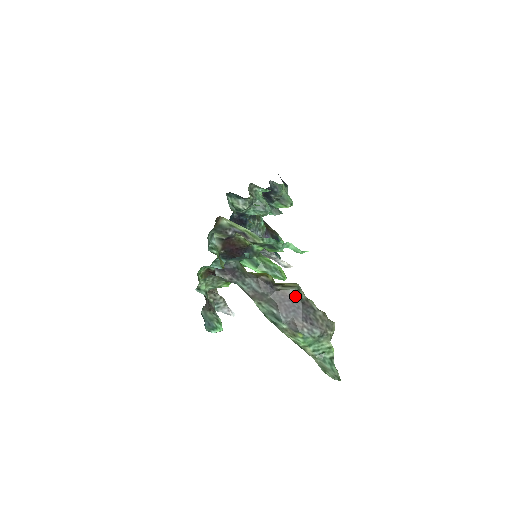
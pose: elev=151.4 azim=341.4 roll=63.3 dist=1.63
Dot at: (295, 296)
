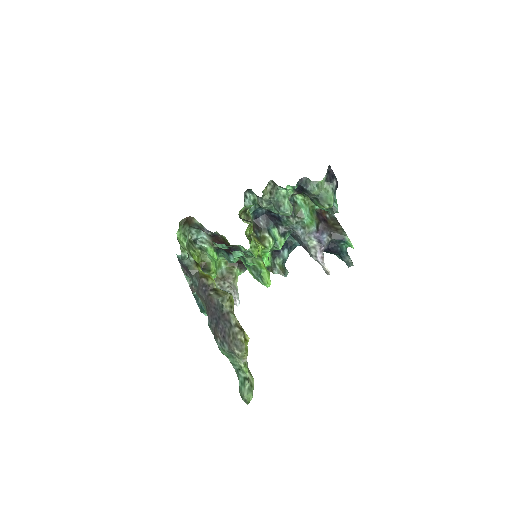
Dot at: (218, 305)
